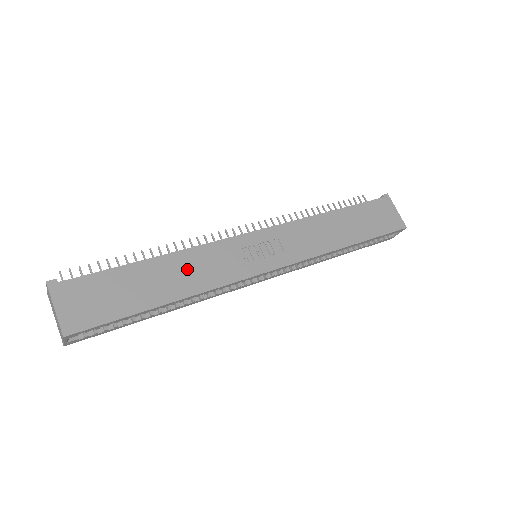
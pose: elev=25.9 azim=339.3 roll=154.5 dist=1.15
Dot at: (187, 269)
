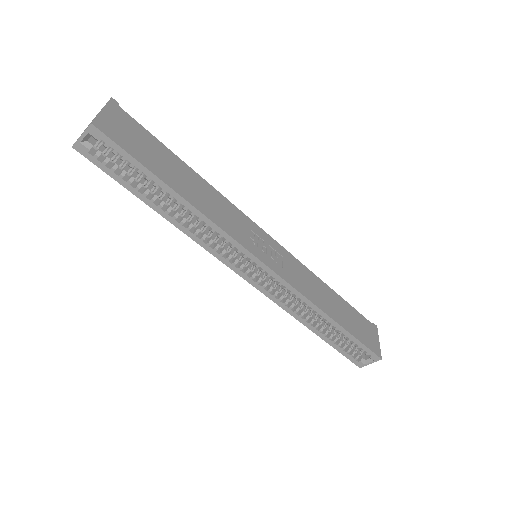
Dot at: (208, 197)
